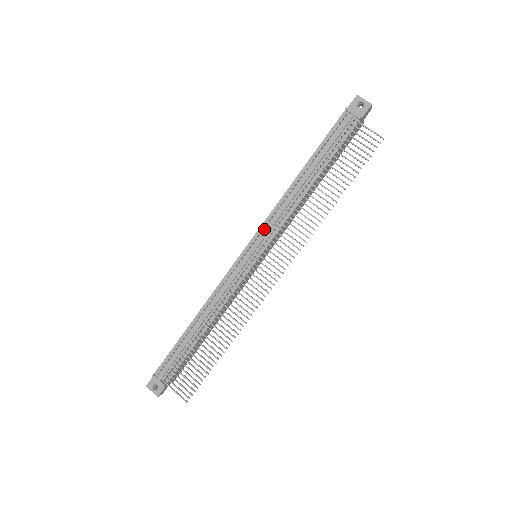
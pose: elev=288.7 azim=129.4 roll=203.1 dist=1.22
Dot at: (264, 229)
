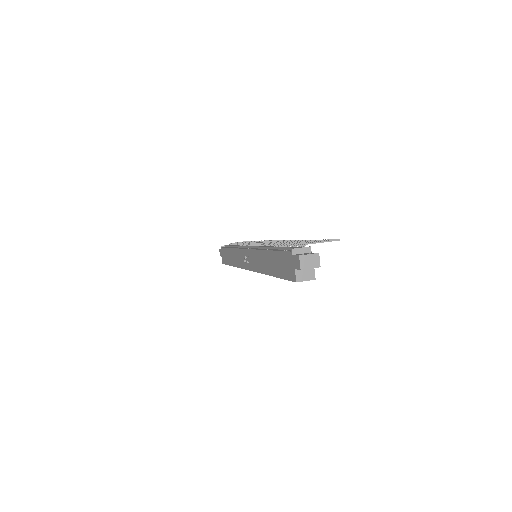
Dot at: occluded
